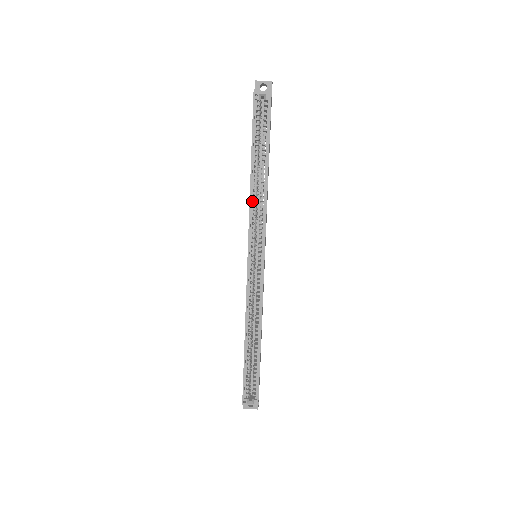
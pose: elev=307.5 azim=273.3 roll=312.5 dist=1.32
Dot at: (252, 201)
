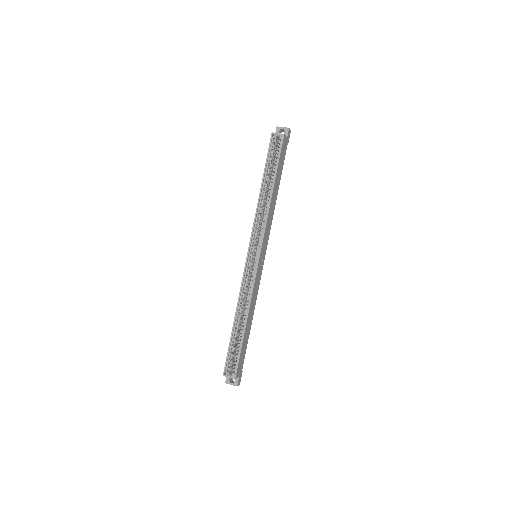
Dot at: (258, 211)
